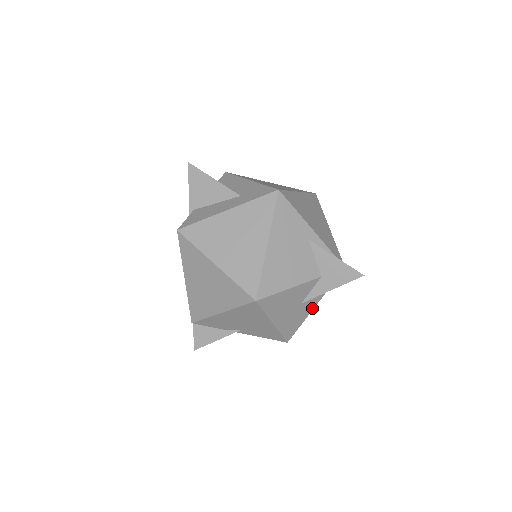
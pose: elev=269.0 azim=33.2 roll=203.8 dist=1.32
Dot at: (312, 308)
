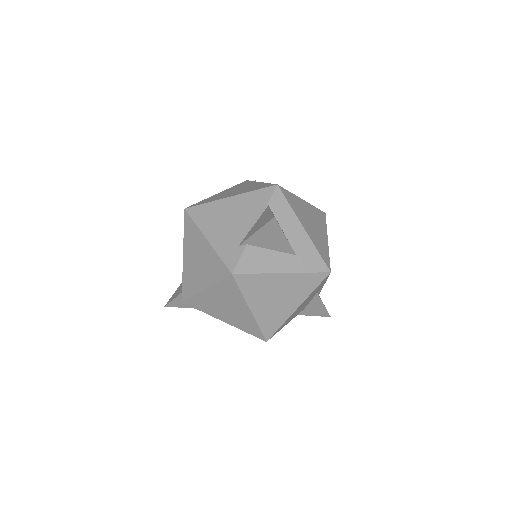
Dot at: occluded
